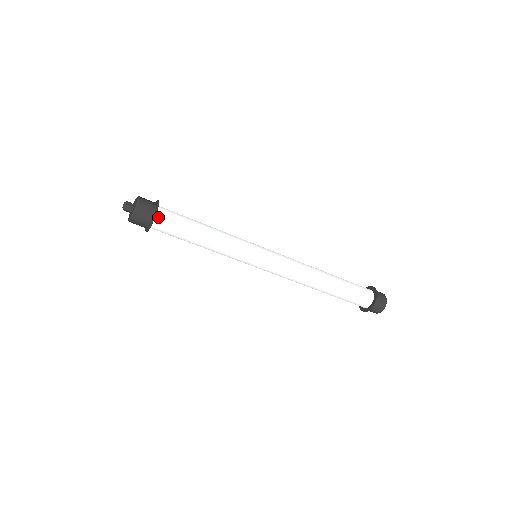
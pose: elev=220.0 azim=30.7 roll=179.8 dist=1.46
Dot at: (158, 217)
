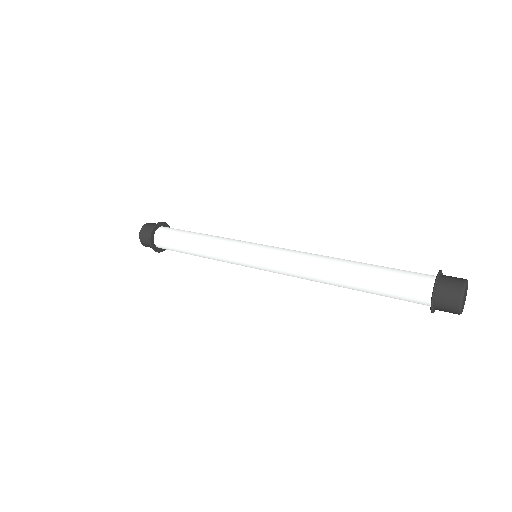
Dot at: (156, 241)
